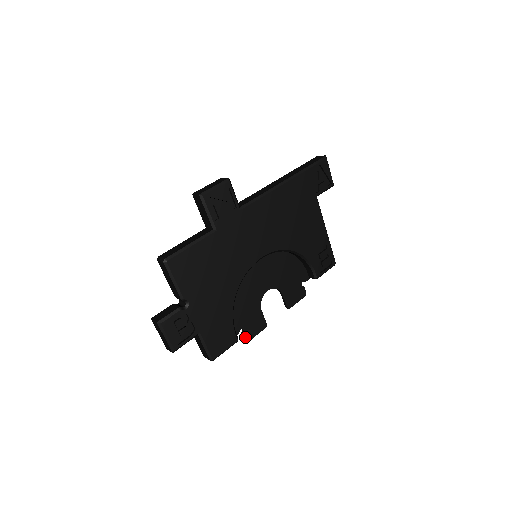
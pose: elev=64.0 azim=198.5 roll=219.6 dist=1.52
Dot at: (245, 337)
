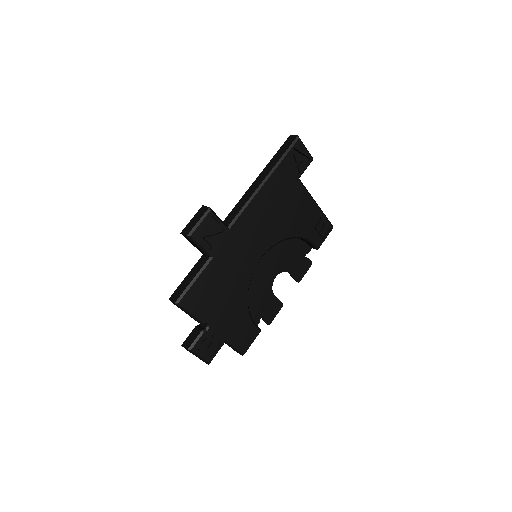
Dot at: (266, 322)
